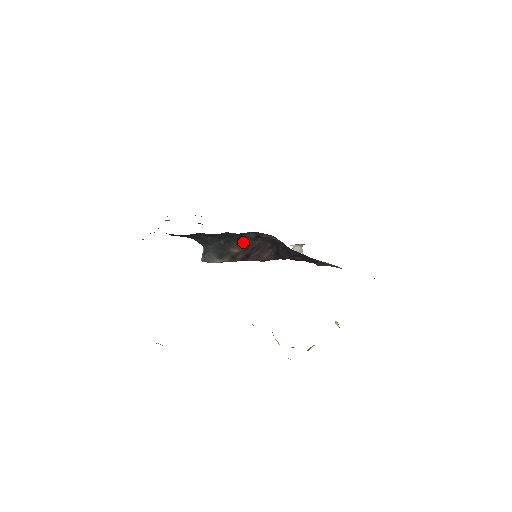
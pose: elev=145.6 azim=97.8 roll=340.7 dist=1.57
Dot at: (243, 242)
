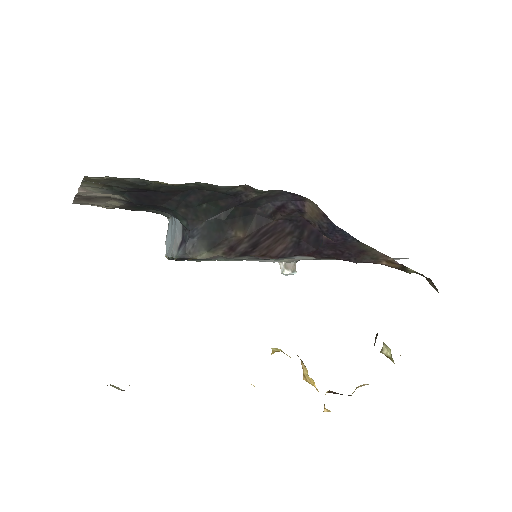
Dot at: (252, 221)
